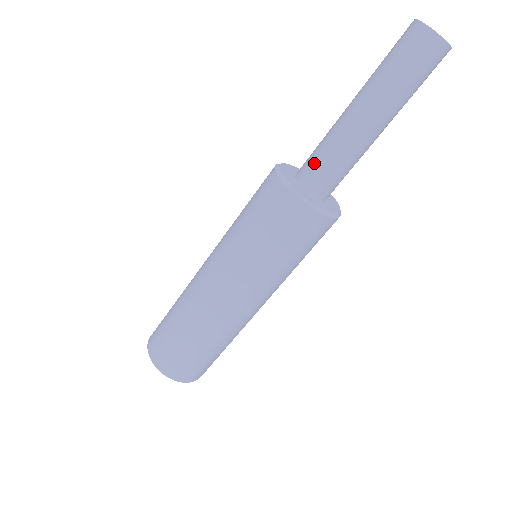
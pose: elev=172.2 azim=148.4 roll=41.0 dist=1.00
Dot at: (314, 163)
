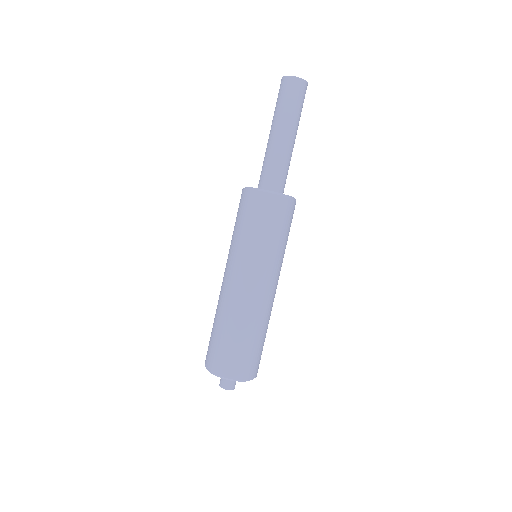
Dot at: (261, 173)
